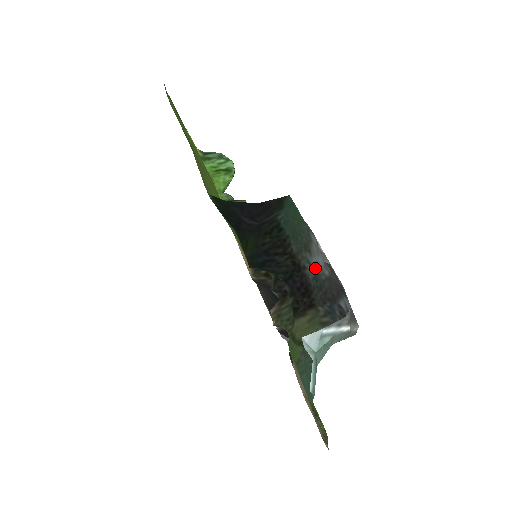
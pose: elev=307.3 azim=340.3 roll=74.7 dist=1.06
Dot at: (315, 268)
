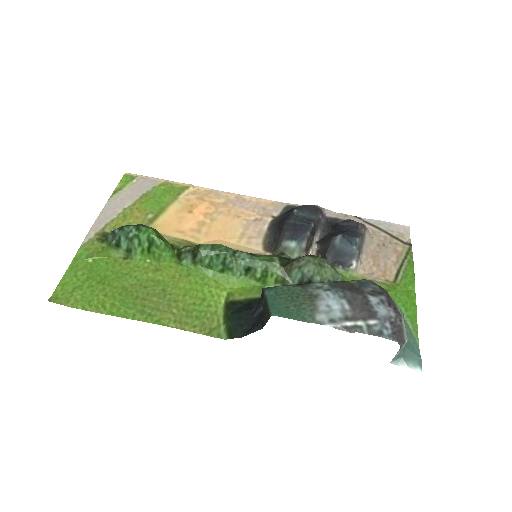
Dot at: (328, 291)
